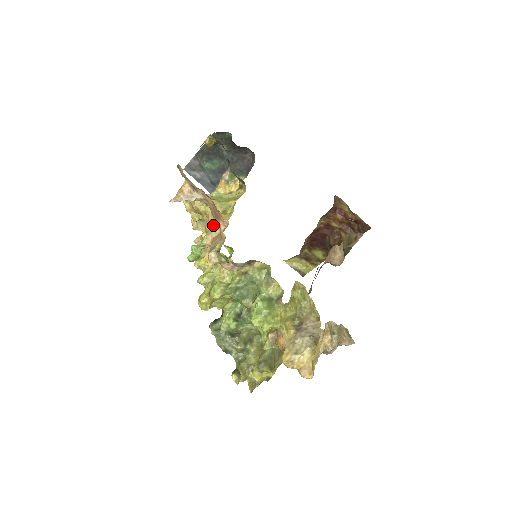
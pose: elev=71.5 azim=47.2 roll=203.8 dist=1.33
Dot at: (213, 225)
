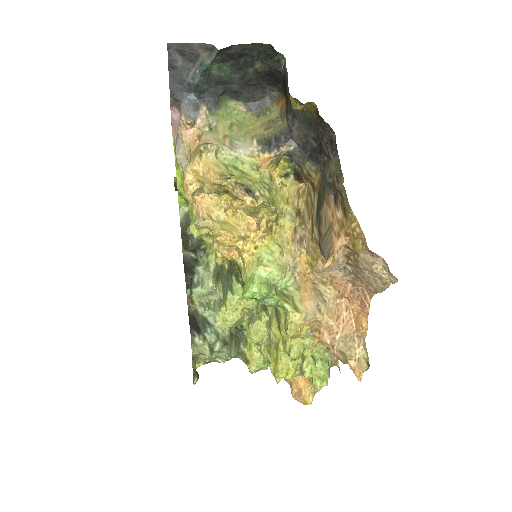
Dot at: (281, 254)
